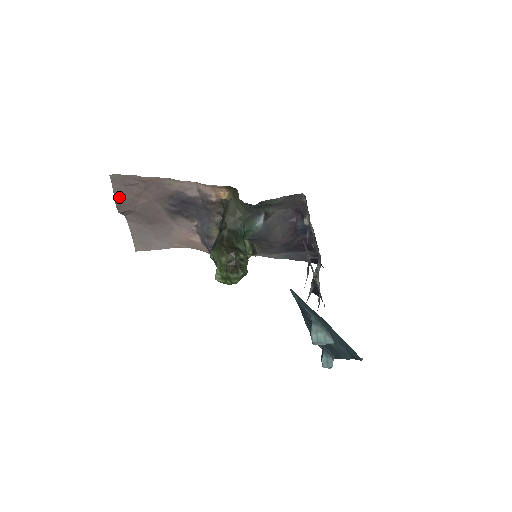
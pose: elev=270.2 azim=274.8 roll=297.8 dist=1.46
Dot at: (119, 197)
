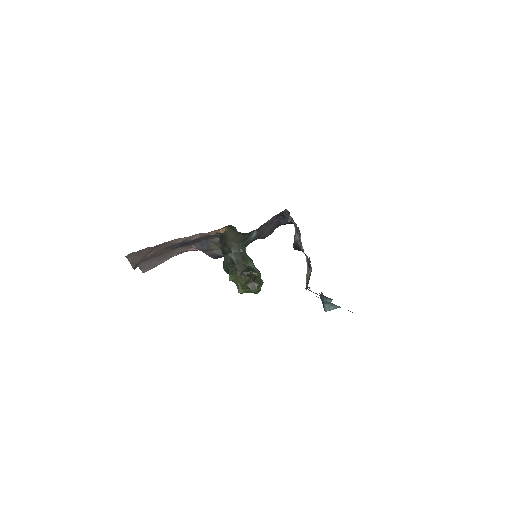
Dot at: (134, 262)
